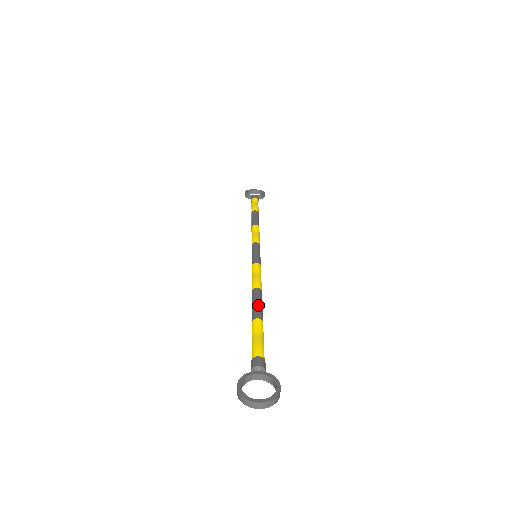
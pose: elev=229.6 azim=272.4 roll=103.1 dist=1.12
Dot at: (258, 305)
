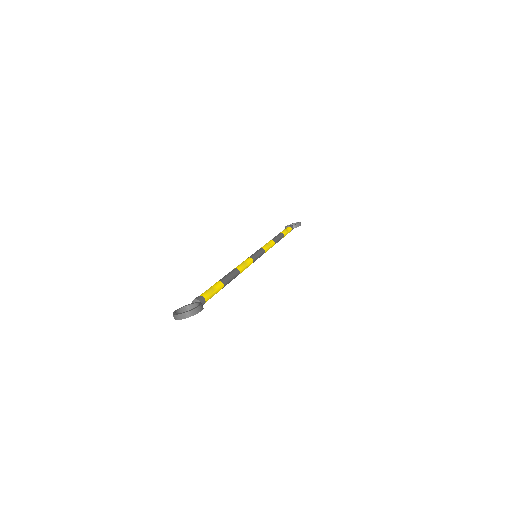
Dot at: (226, 276)
